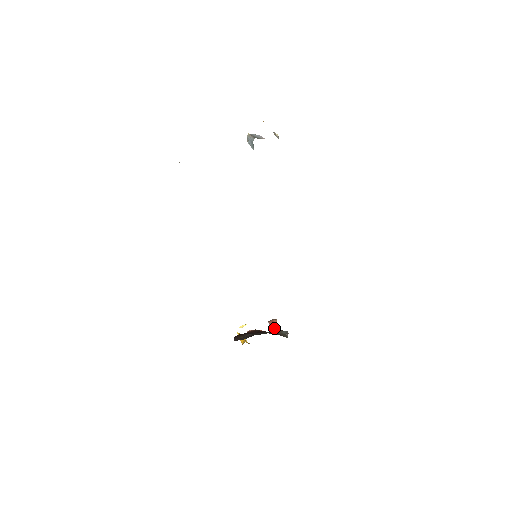
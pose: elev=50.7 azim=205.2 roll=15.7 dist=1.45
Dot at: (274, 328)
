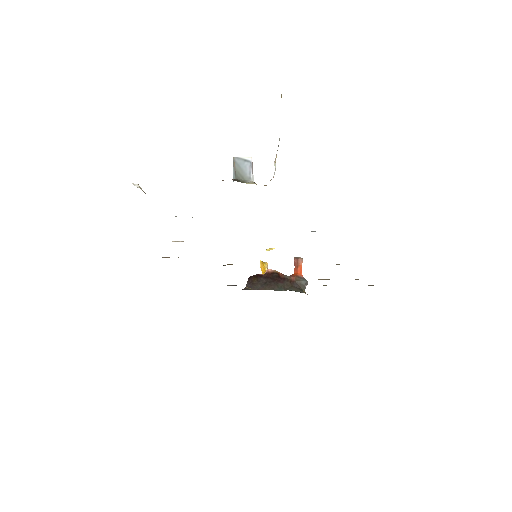
Dot at: (297, 270)
